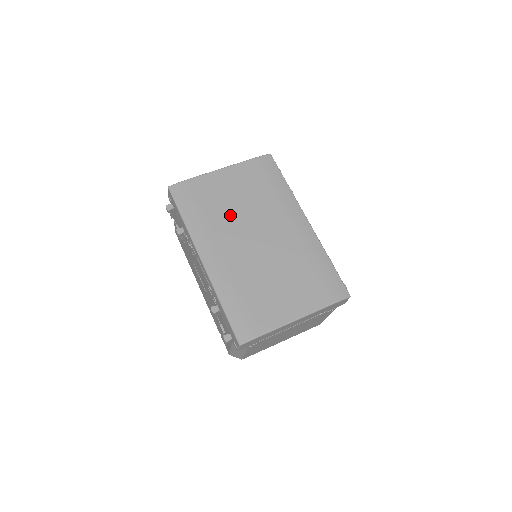
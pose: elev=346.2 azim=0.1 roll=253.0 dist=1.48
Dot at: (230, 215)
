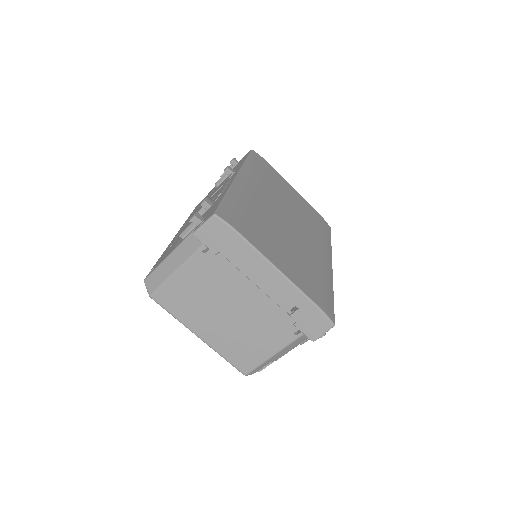
Dot at: (280, 196)
